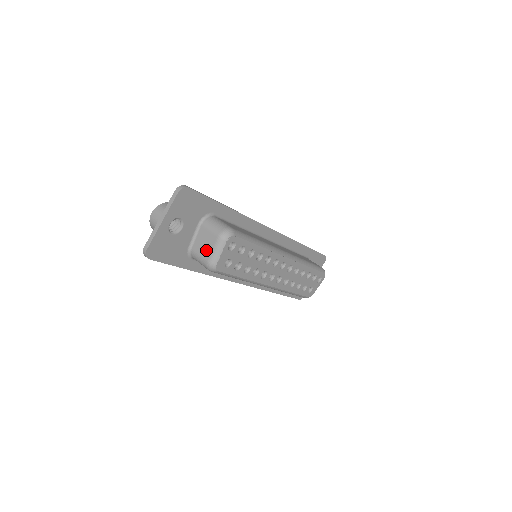
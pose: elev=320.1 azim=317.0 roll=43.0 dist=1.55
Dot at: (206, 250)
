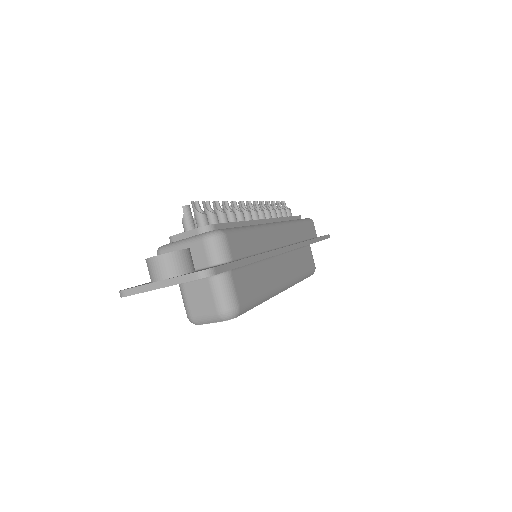
Dot at: (196, 306)
